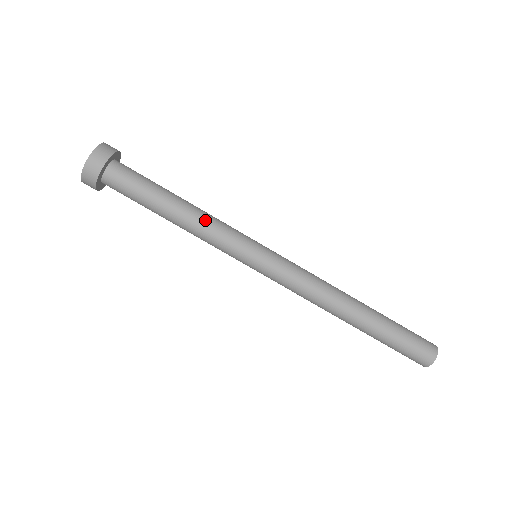
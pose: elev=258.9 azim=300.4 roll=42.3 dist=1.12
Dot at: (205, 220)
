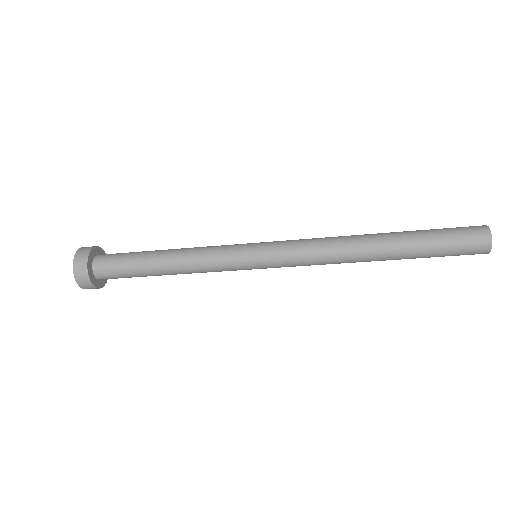
Dot at: occluded
